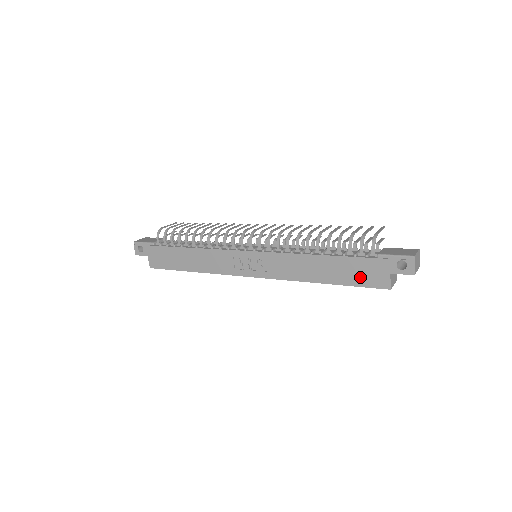
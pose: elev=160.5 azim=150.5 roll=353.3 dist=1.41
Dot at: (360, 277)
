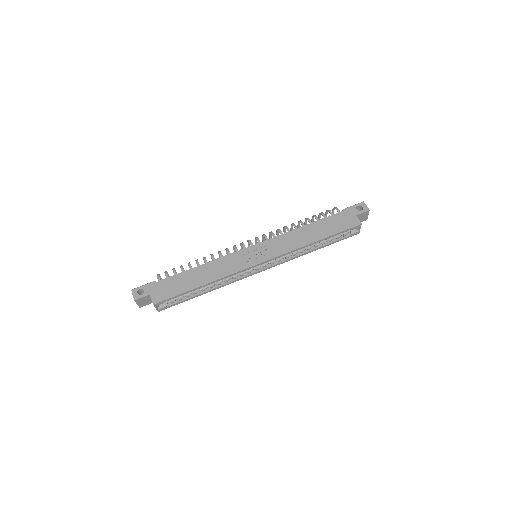
Dot at: (340, 225)
